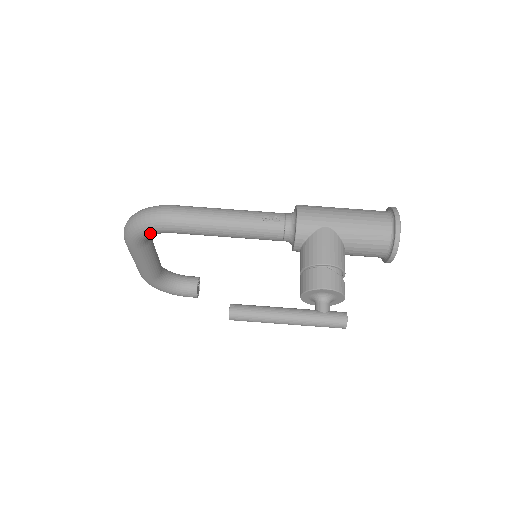
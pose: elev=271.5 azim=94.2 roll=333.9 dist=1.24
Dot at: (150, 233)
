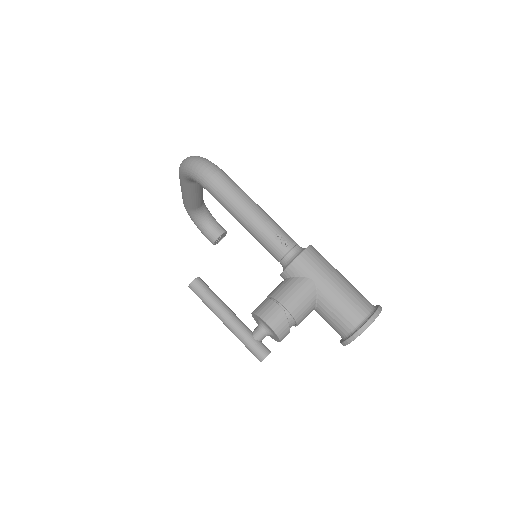
Dot at: (194, 179)
